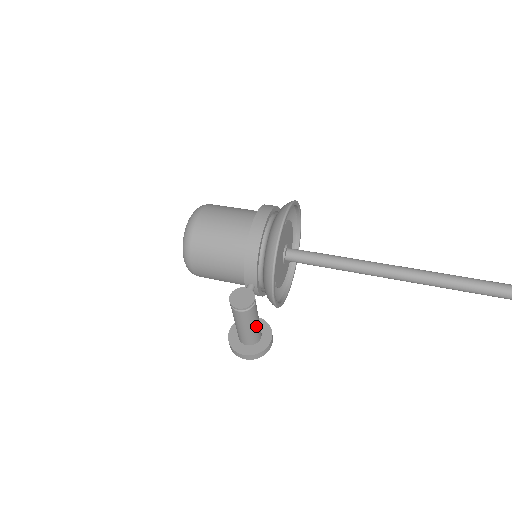
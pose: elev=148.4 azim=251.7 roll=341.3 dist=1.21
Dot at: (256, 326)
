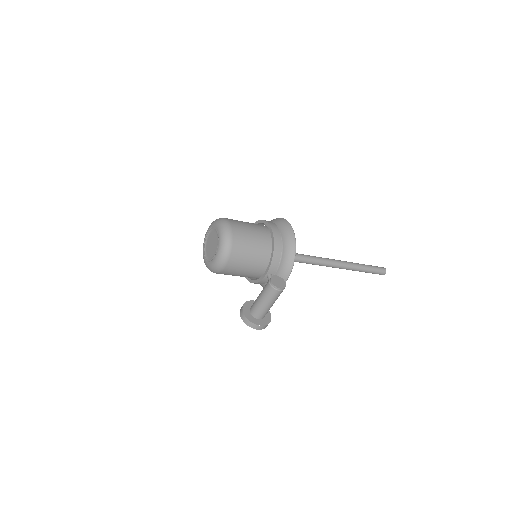
Dot at: occluded
